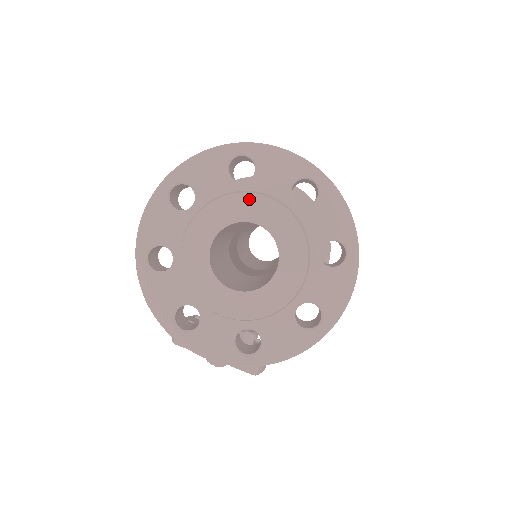
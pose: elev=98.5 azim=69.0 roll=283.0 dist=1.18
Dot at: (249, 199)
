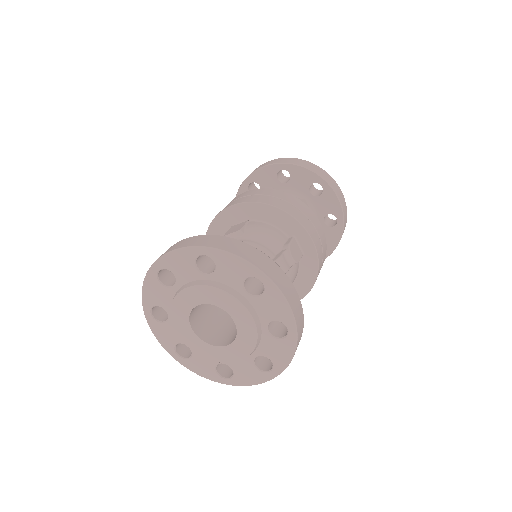
Dot at: (241, 308)
